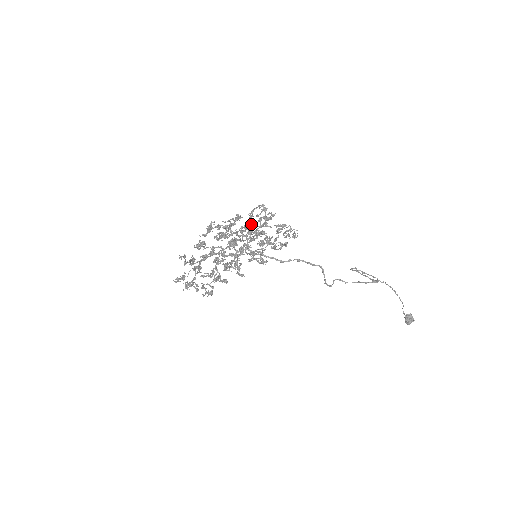
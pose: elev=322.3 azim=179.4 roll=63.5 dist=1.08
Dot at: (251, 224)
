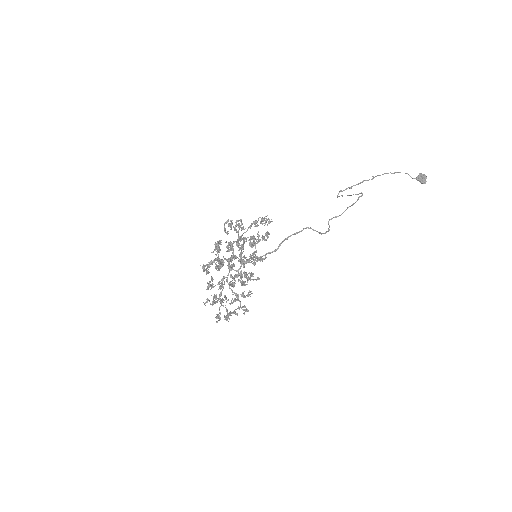
Dot at: (230, 243)
